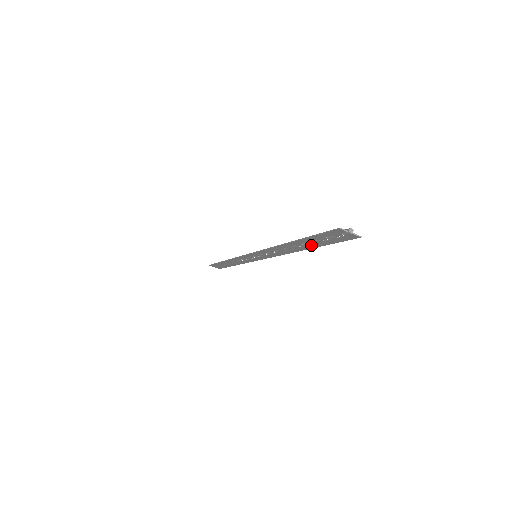
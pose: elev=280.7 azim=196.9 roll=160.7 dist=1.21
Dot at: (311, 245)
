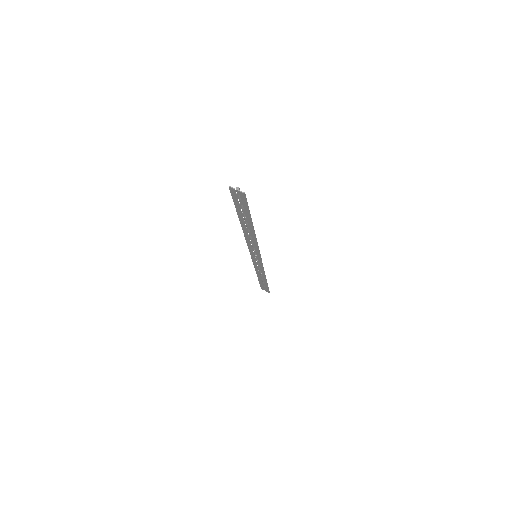
Dot at: (248, 219)
